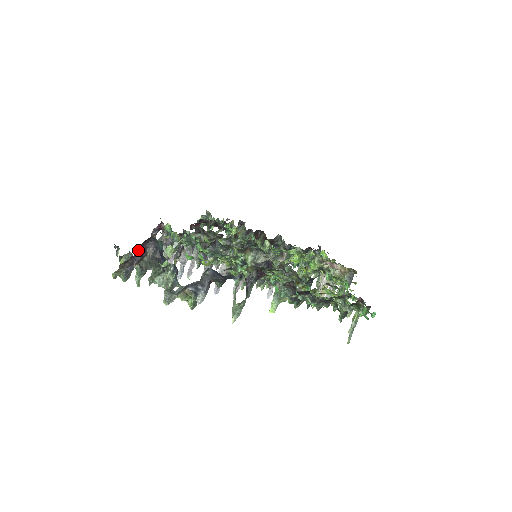
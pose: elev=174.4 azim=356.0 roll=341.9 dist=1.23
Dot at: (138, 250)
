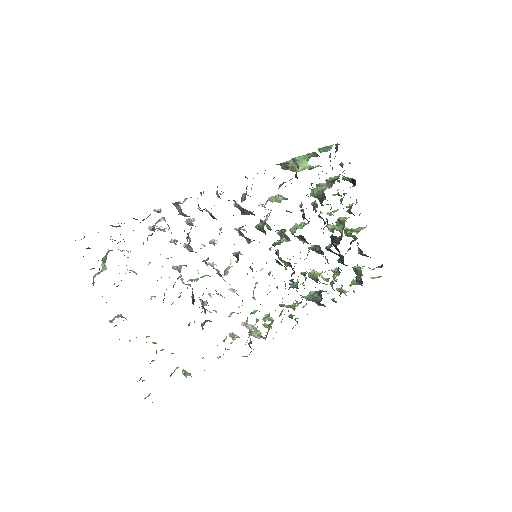
Dot at: occluded
